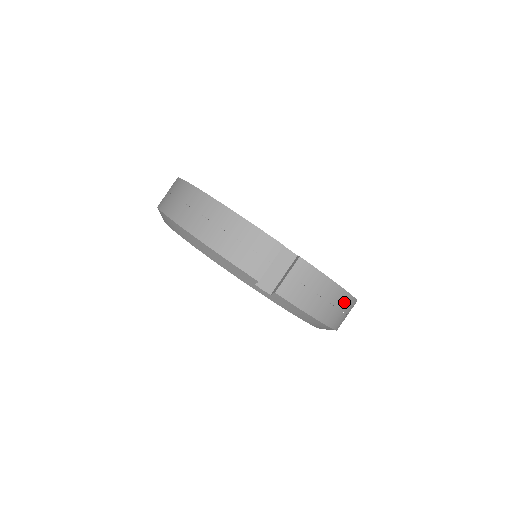
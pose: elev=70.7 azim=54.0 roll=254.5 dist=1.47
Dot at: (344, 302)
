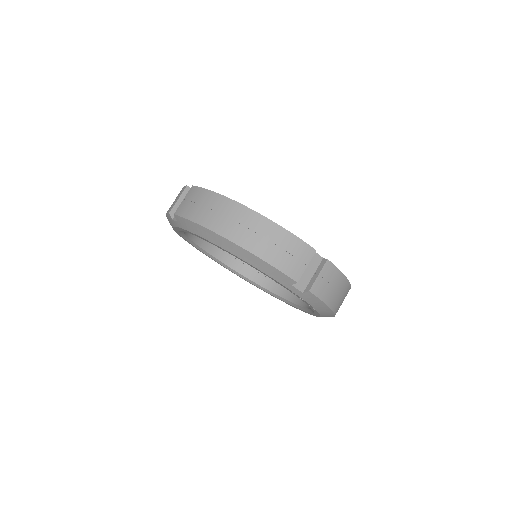
Dot at: (346, 293)
